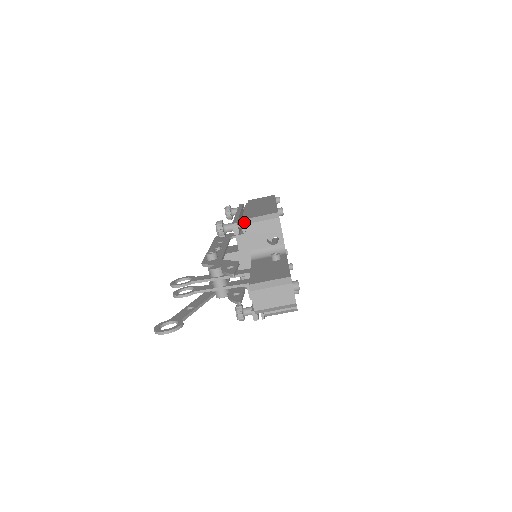
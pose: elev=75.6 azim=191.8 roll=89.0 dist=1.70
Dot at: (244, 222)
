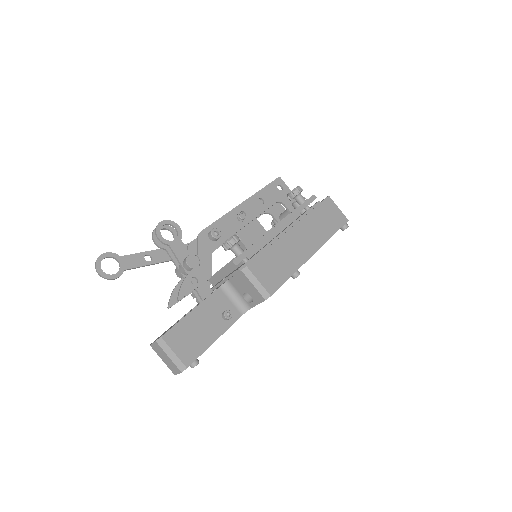
Dot at: (244, 269)
